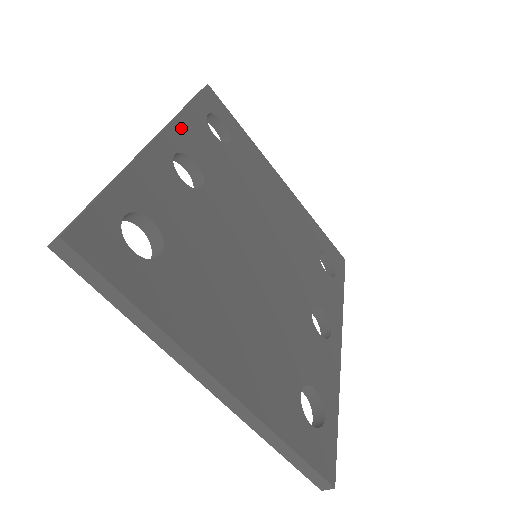
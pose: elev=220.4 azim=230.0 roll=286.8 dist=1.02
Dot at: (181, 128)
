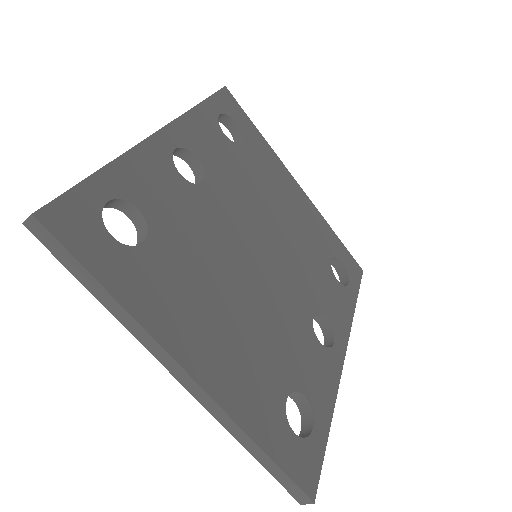
Dot at: (187, 125)
